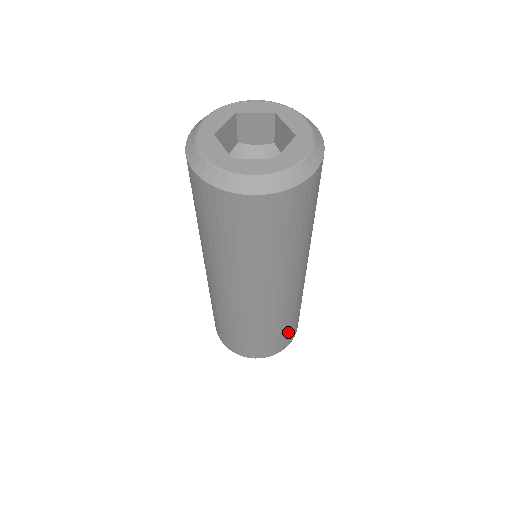
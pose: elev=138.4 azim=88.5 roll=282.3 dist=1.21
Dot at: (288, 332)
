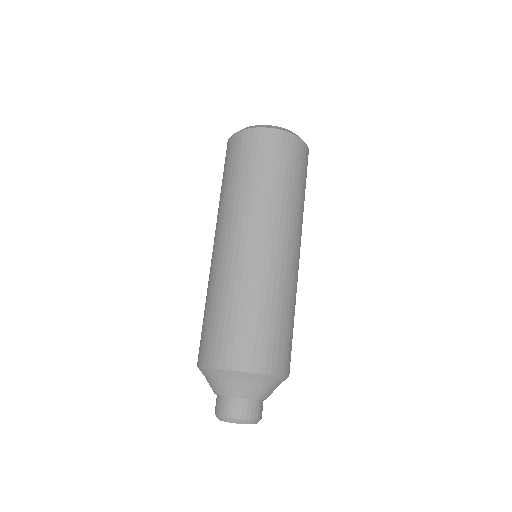
Dot at: (254, 334)
